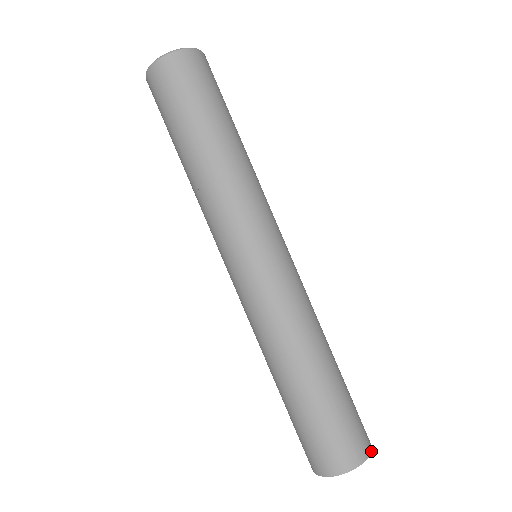
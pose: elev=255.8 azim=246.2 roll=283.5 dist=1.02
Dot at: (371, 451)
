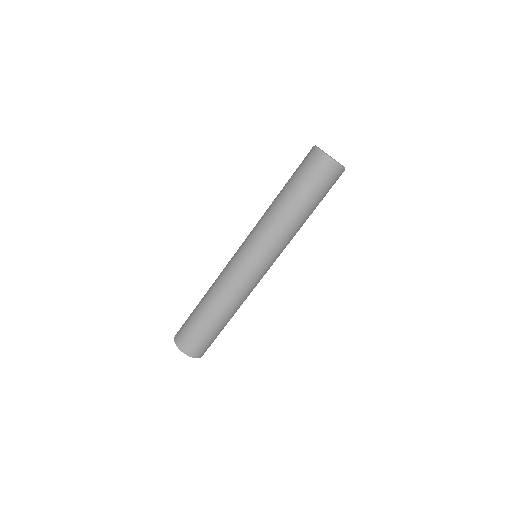
Dot at: occluded
